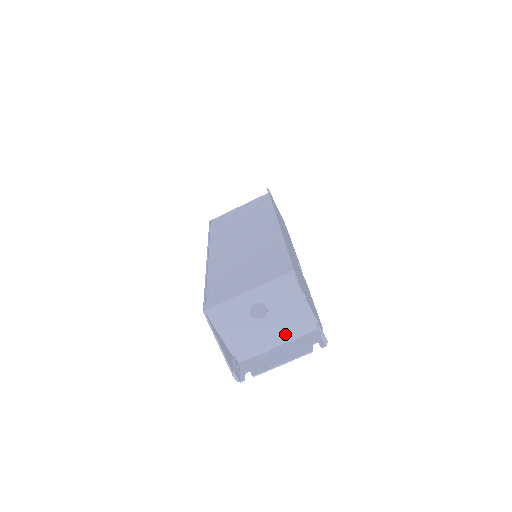
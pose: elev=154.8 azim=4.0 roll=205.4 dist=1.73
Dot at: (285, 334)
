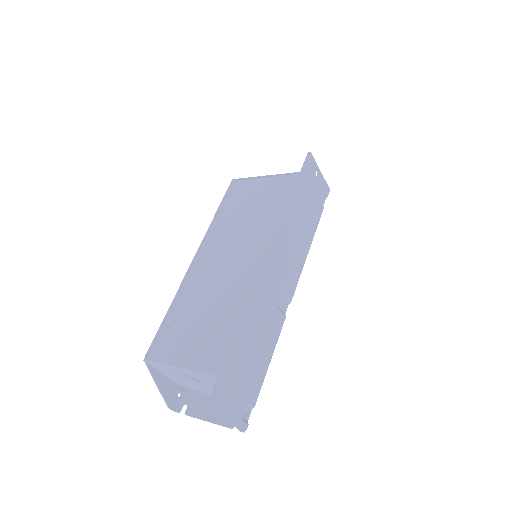
Dot at: occluded
